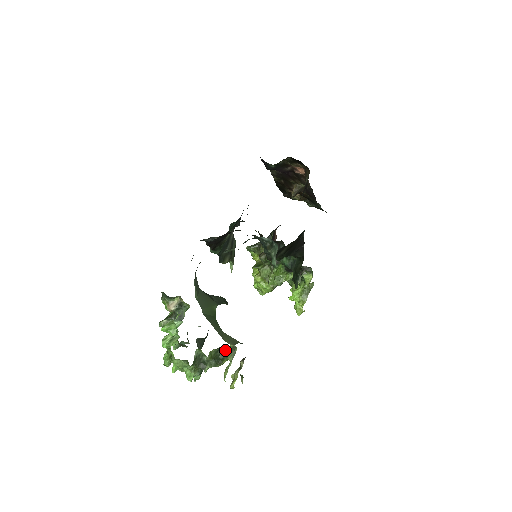
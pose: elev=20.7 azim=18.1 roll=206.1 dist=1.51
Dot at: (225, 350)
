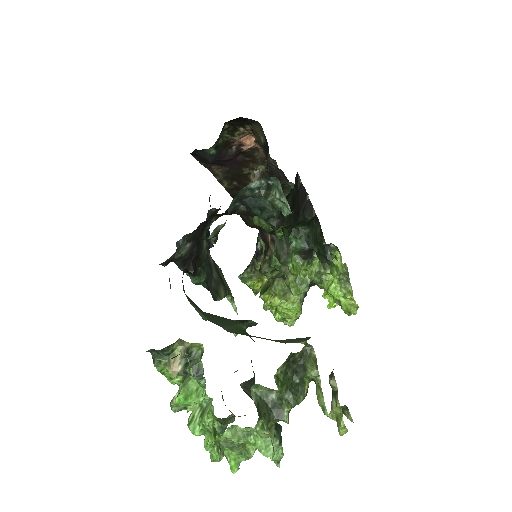
Dot at: (296, 365)
